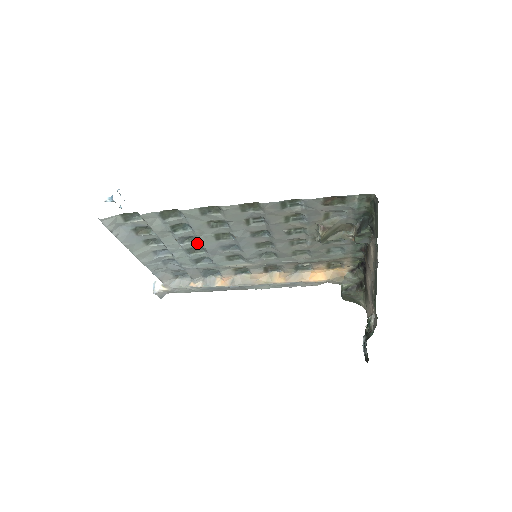
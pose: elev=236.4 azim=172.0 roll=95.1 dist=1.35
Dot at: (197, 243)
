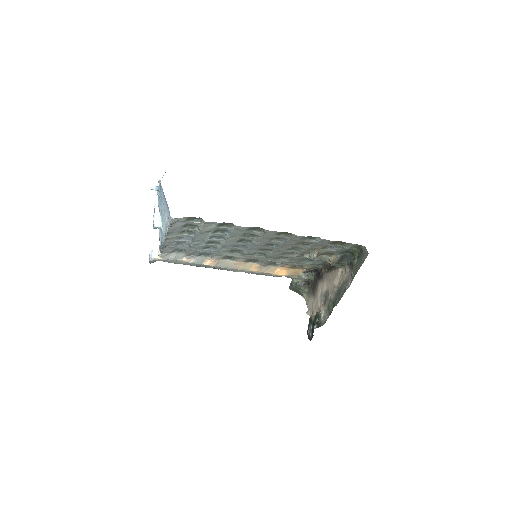
Dot at: (220, 240)
